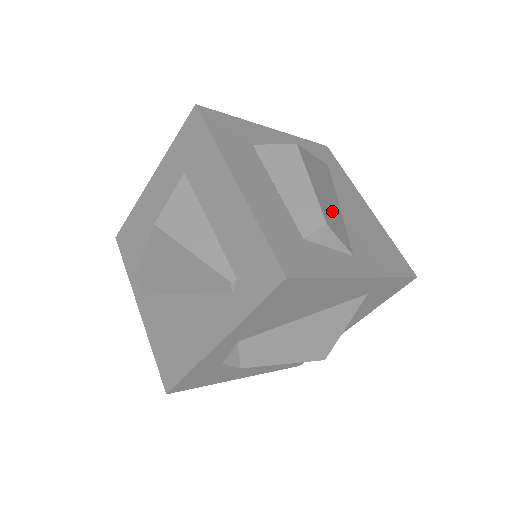
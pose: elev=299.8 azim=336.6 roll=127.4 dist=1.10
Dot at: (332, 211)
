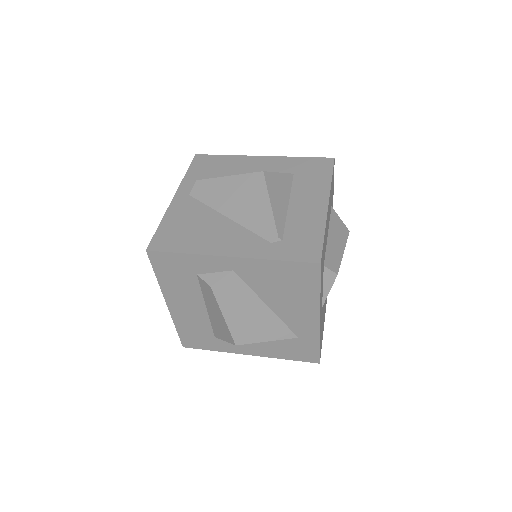
Dot at: occluded
